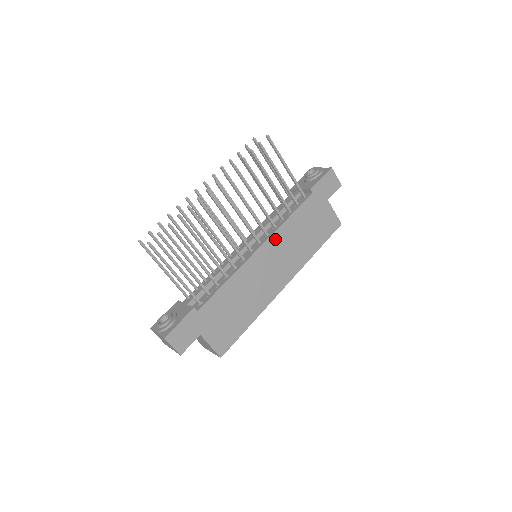
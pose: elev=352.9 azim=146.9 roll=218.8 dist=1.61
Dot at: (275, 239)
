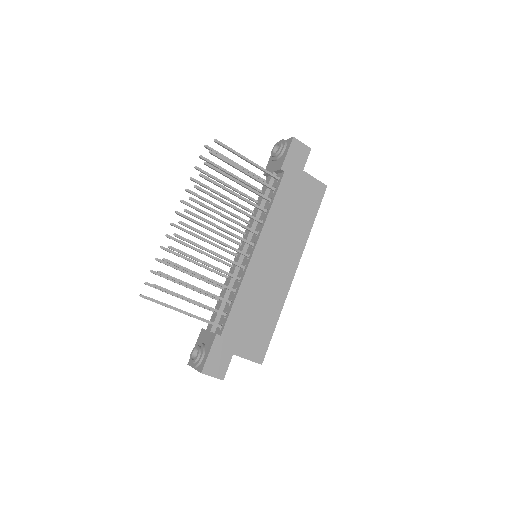
Dot at: (266, 234)
